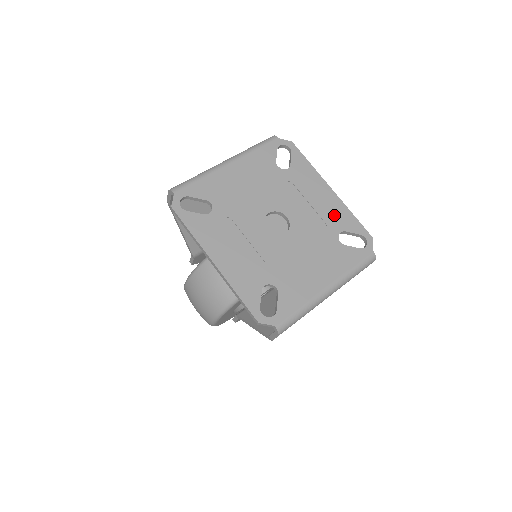
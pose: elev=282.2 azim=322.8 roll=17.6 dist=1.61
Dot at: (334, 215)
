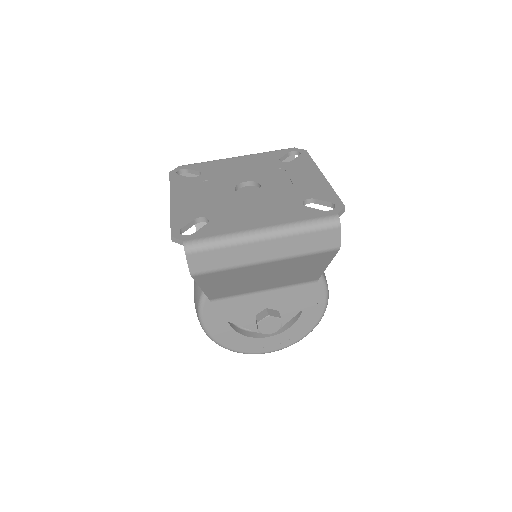
Dot at: (311, 188)
